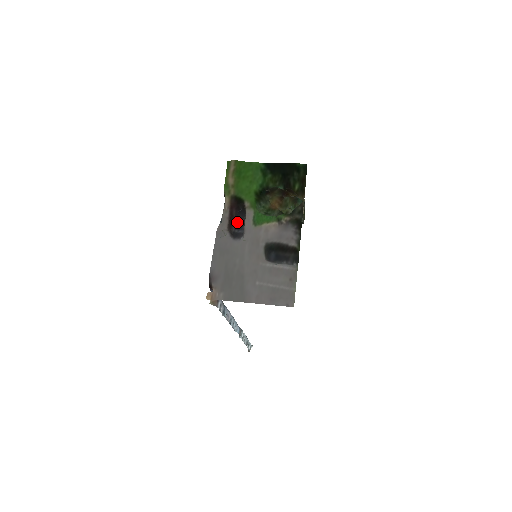
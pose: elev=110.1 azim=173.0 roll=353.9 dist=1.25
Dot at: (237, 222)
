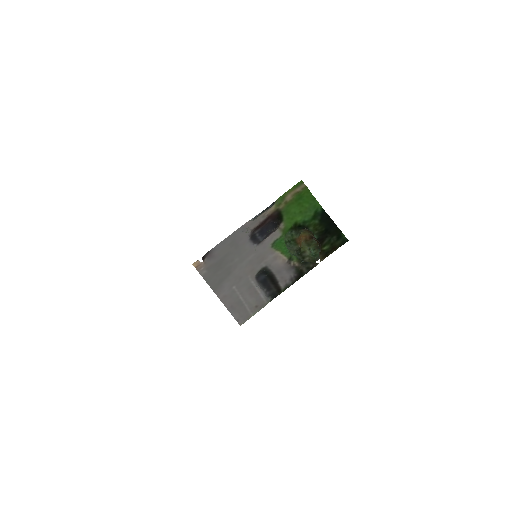
Dot at: (264, 228)
